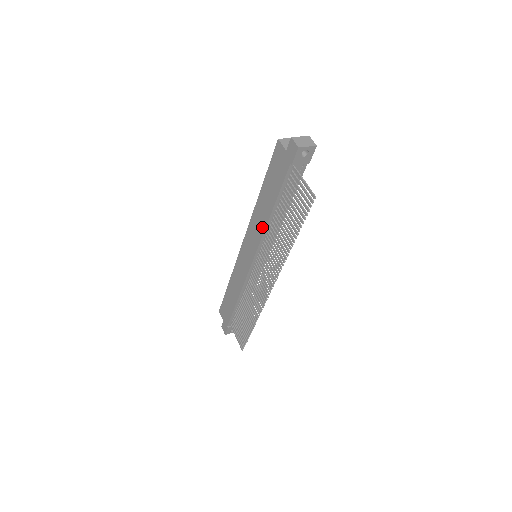
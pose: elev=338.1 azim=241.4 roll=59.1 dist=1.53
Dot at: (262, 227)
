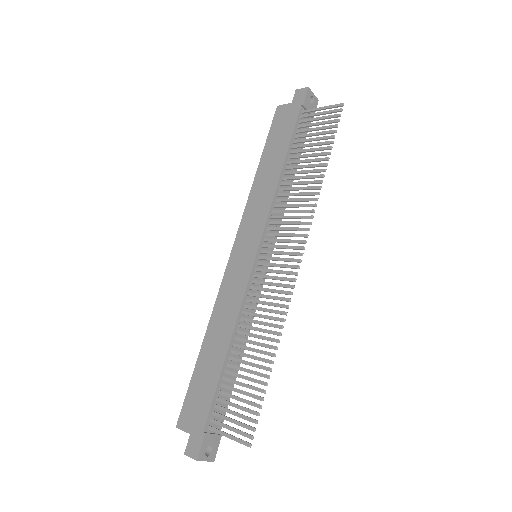
Dot at: (269, 195)
